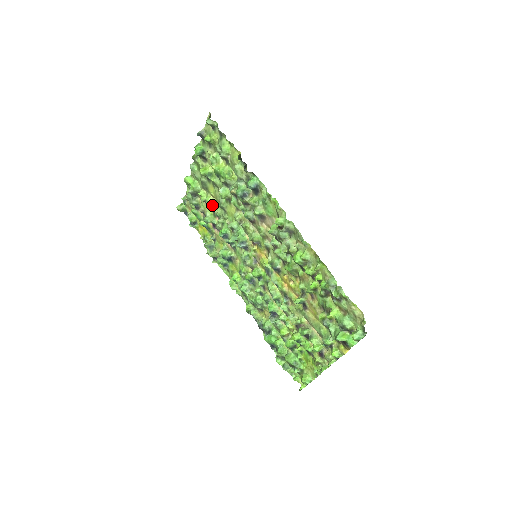
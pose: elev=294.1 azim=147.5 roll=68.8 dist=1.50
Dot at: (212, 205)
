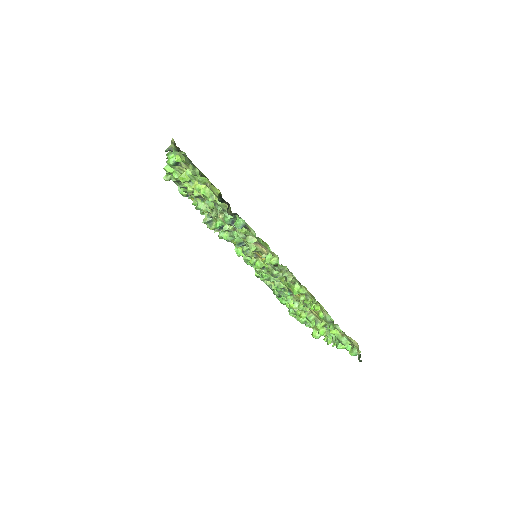
Dot at: (201, 197)
